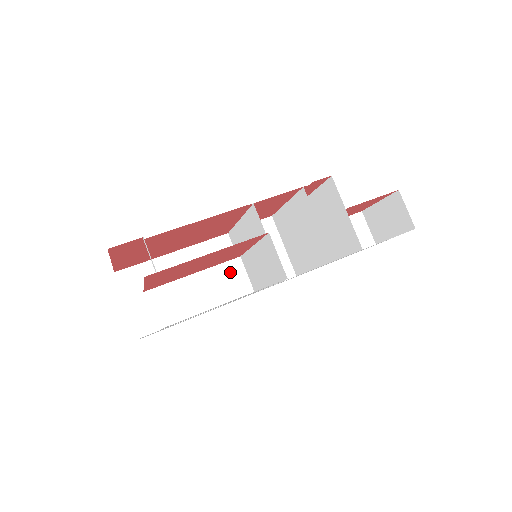
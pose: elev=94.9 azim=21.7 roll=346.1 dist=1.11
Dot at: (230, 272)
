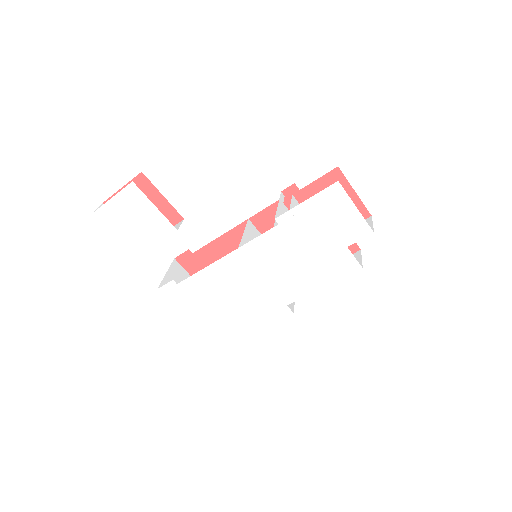
Dot at: (176, 227)
